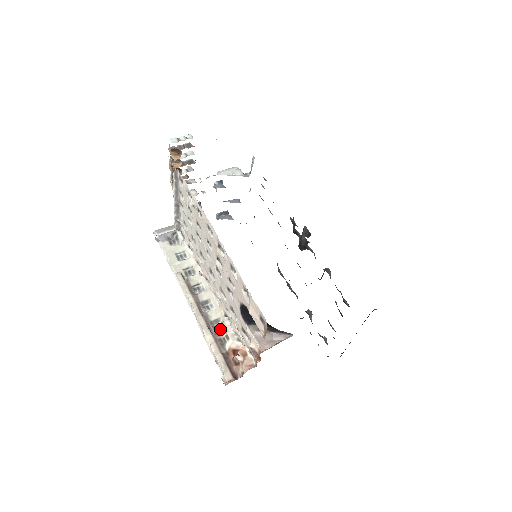
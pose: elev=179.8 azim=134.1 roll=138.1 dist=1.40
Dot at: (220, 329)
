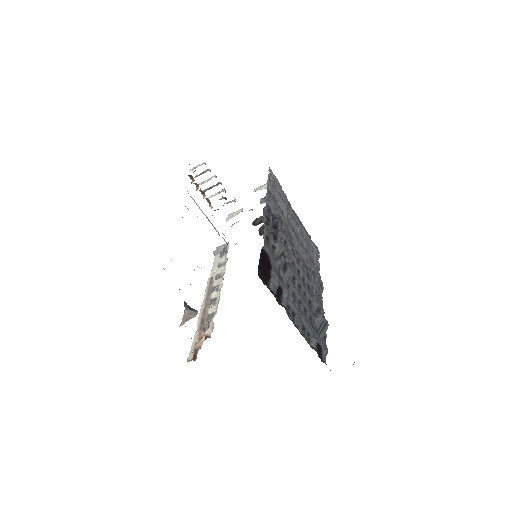
Dot at: (210, 320)
